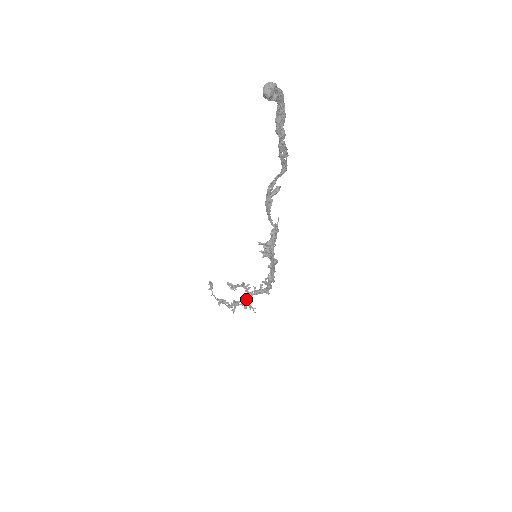
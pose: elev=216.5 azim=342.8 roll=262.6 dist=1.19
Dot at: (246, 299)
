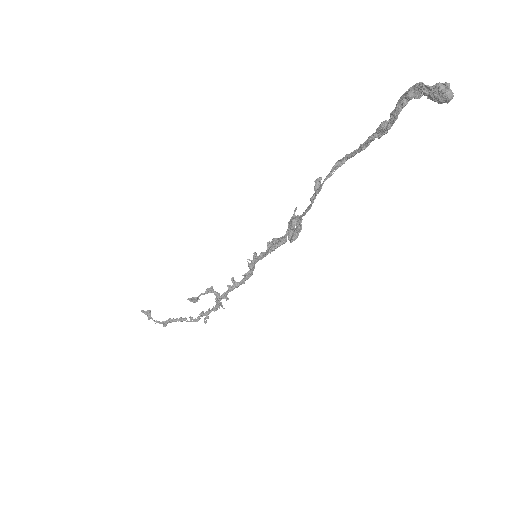
Dot at: (218, 302)
